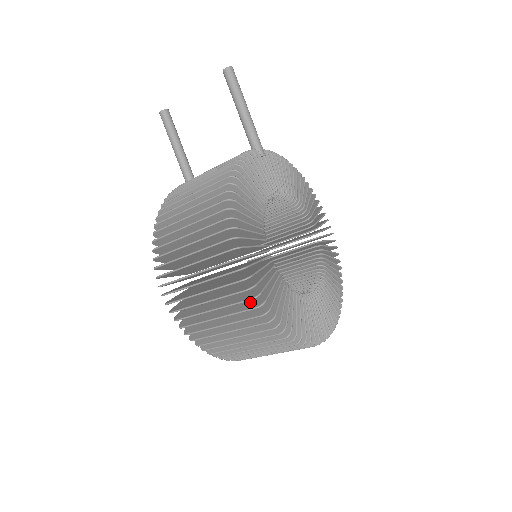
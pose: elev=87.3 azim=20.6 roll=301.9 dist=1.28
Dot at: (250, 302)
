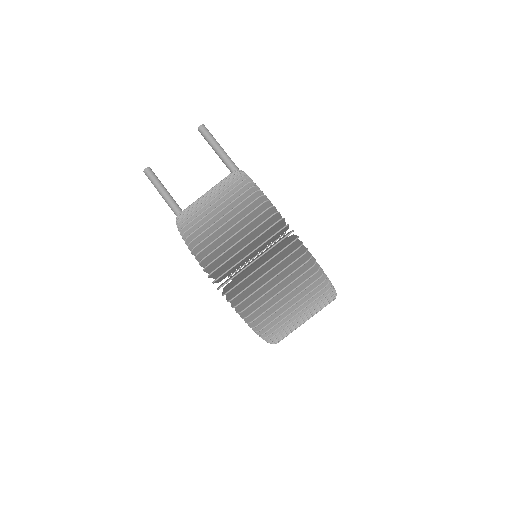
Dot at: (289, 251)
